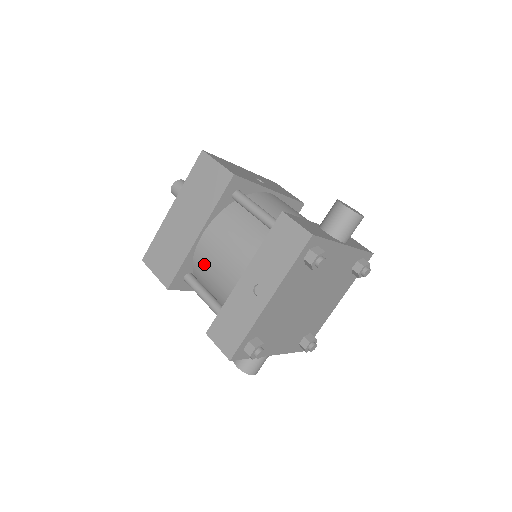
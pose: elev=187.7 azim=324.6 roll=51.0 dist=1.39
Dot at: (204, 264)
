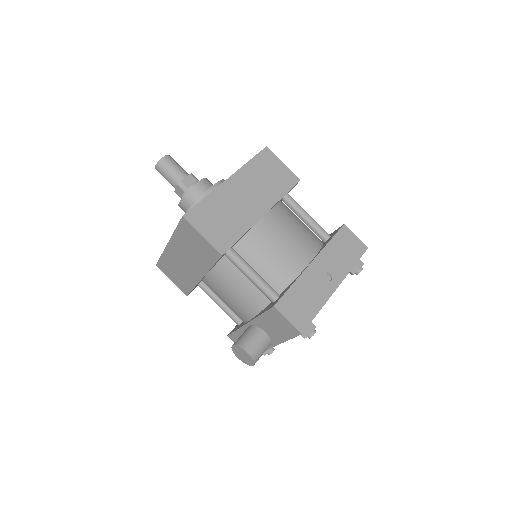
Dot at: (261, 243)
